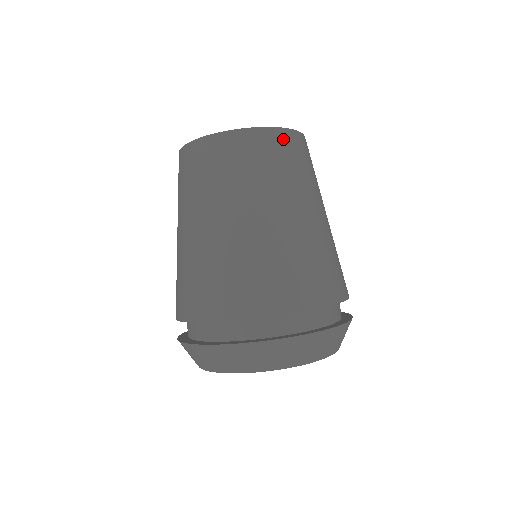
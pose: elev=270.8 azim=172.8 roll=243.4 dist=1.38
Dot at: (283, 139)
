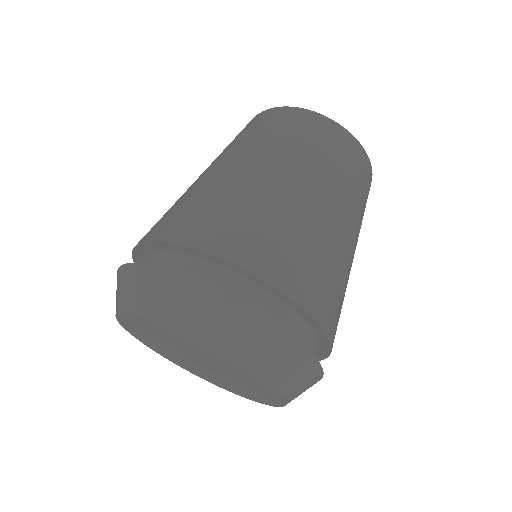
Dot at: (335, 132)
